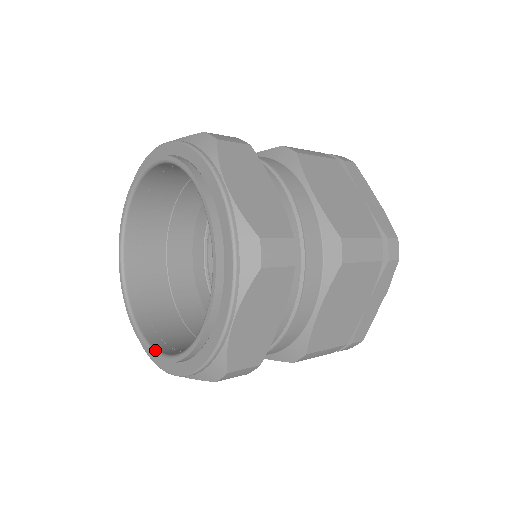
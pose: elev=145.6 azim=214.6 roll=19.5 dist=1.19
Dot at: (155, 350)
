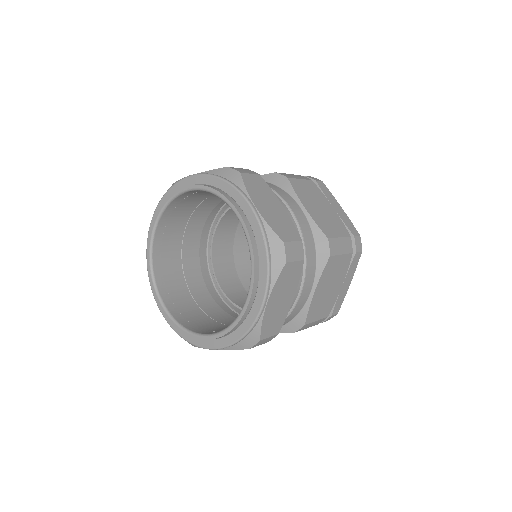
Dot at: (194, 333)
